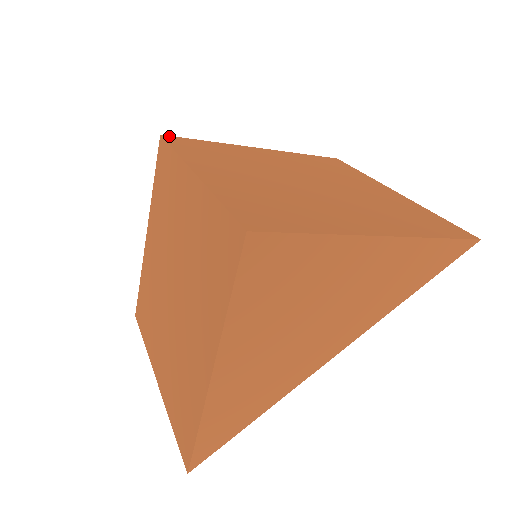
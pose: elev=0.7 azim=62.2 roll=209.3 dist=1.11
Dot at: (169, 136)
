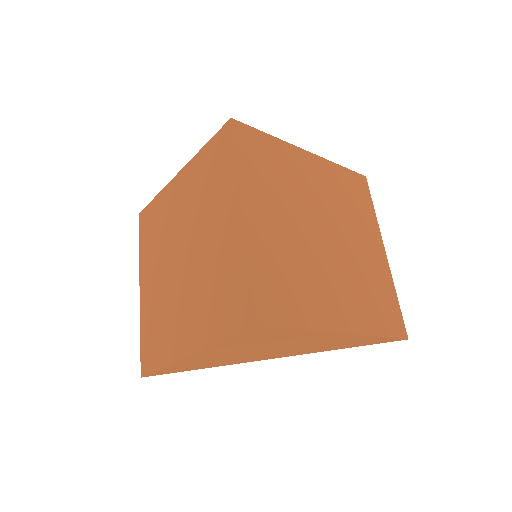
Dot at: (238, 122)
